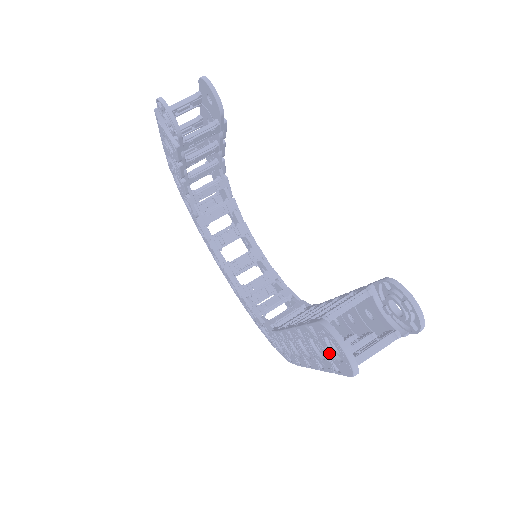
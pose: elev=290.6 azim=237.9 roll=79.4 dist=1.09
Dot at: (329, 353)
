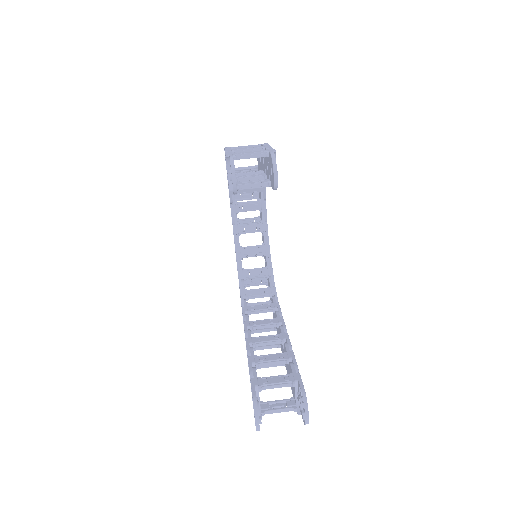
Dot at: occluded
